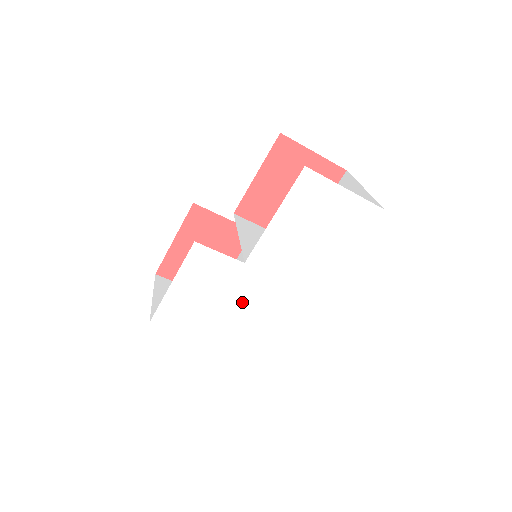
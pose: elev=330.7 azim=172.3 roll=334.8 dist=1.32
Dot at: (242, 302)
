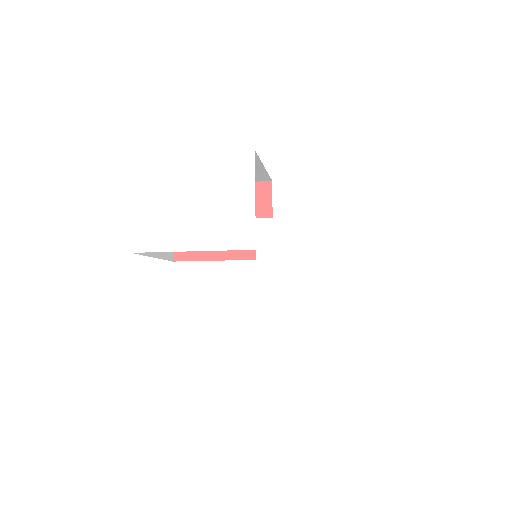
Dot at: (204, 246)
